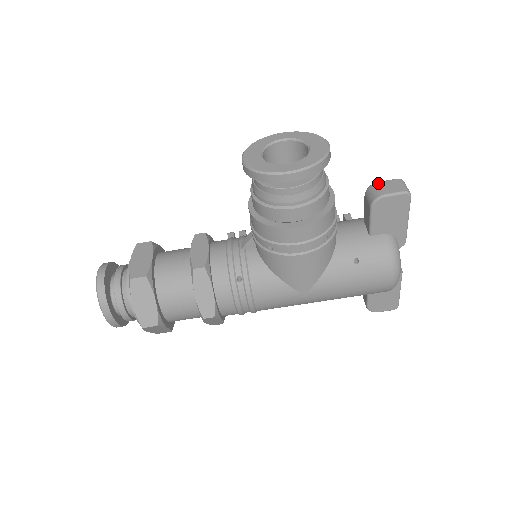
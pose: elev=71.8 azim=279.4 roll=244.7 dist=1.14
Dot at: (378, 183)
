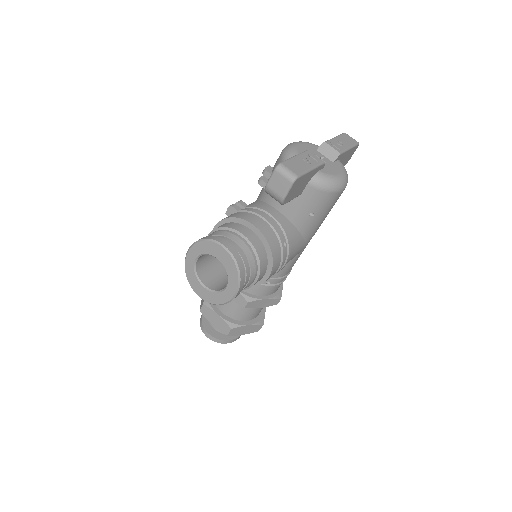
Dot at: (268, 188)
